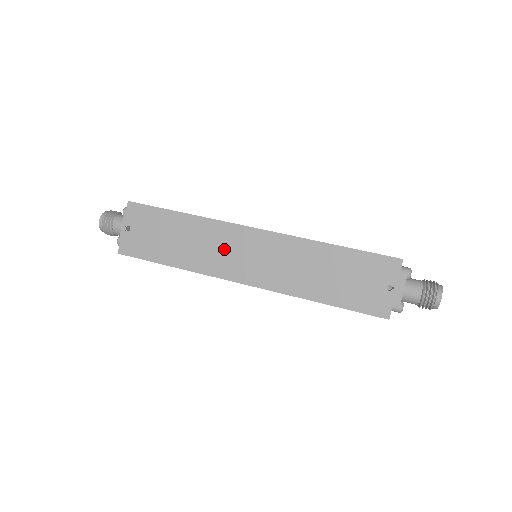
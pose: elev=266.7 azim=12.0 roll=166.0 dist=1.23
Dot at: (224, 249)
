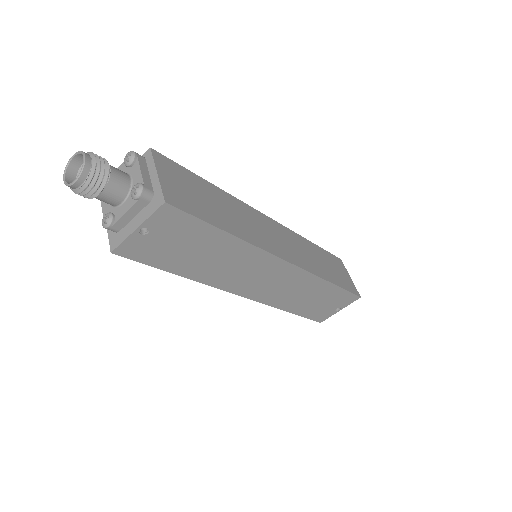
Dot at: (248, 272)
